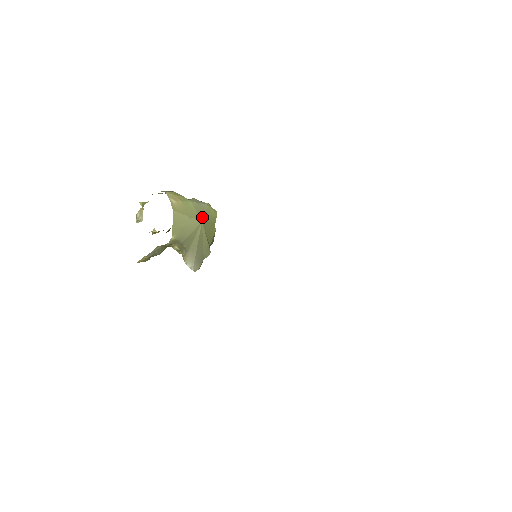
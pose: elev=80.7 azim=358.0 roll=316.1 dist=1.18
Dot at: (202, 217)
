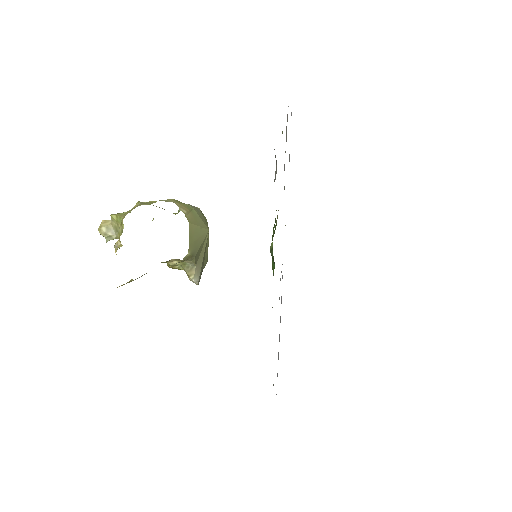
Dot at: (206, 224)
